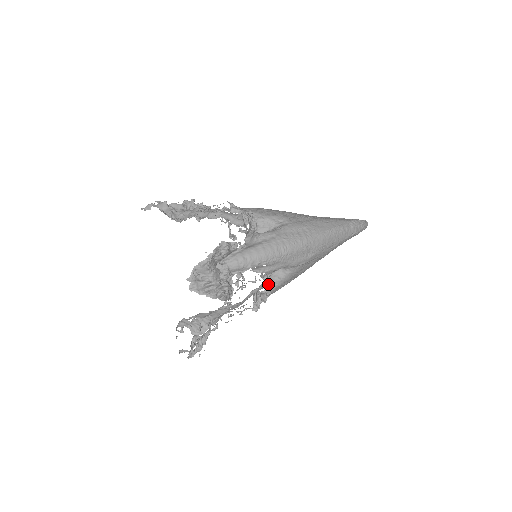
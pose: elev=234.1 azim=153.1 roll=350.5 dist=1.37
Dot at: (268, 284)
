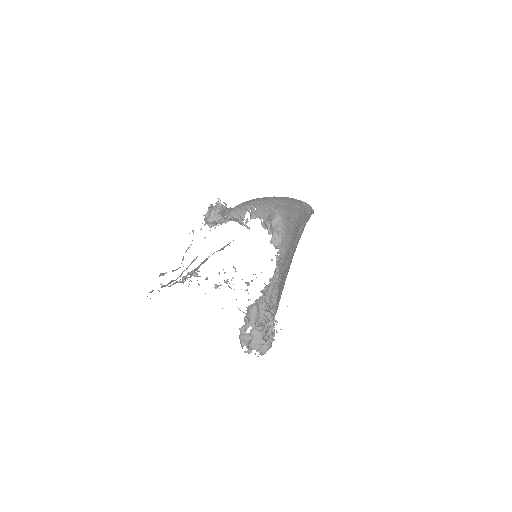
Dot at: occluded
